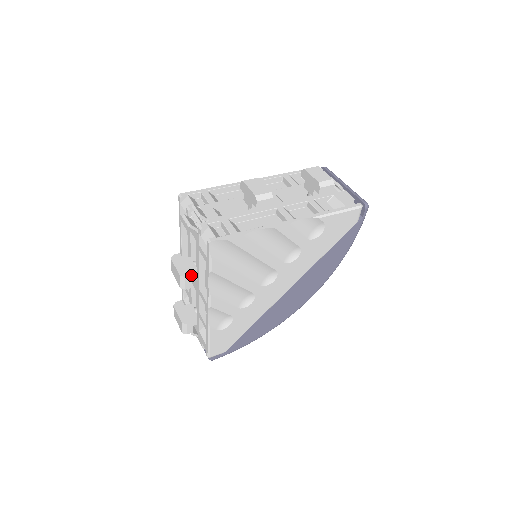
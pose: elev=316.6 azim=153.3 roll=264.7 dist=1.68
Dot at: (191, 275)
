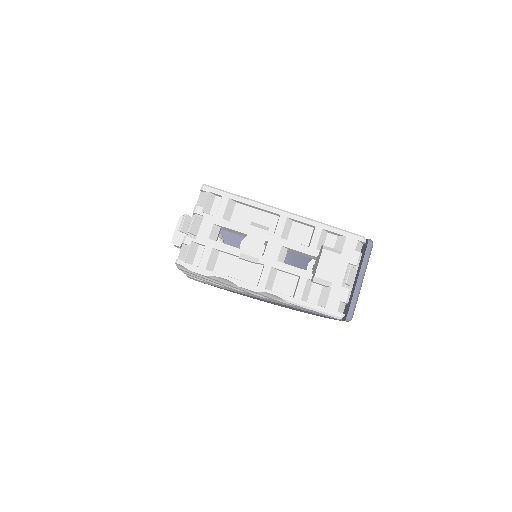
Dot at: (179, 246)
